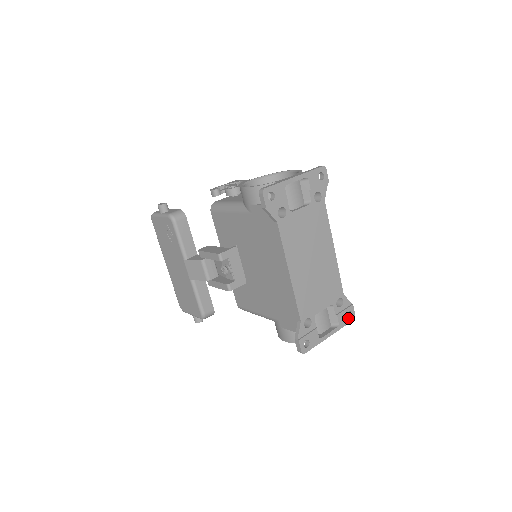
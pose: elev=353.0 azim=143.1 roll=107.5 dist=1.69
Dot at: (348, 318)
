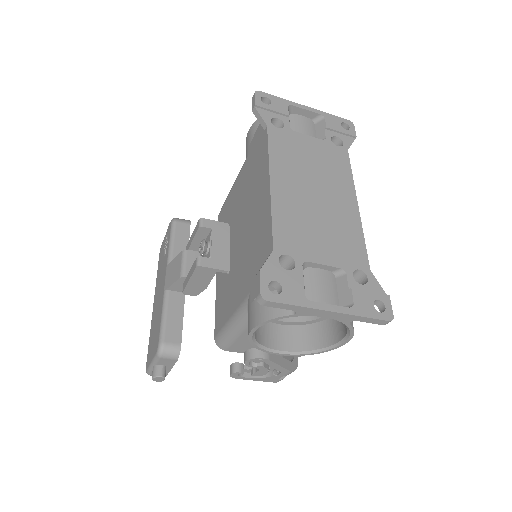
Dot at: (377, 311)
